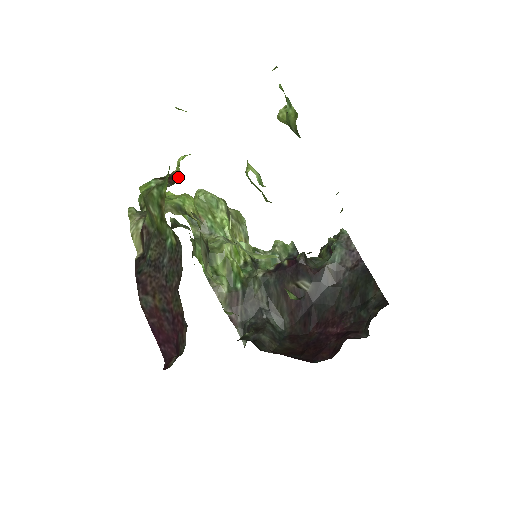
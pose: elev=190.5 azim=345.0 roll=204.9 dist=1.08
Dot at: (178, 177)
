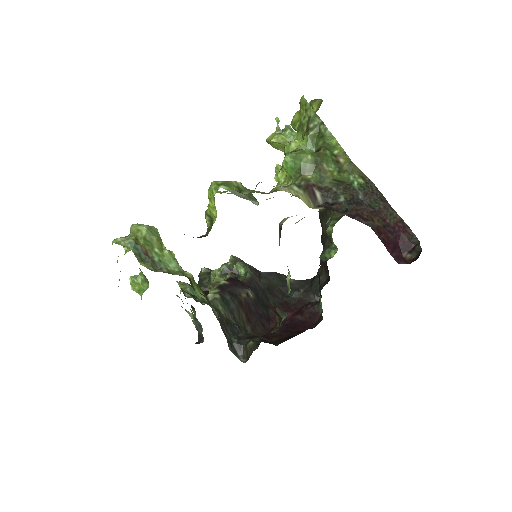
Dot at: occluded
